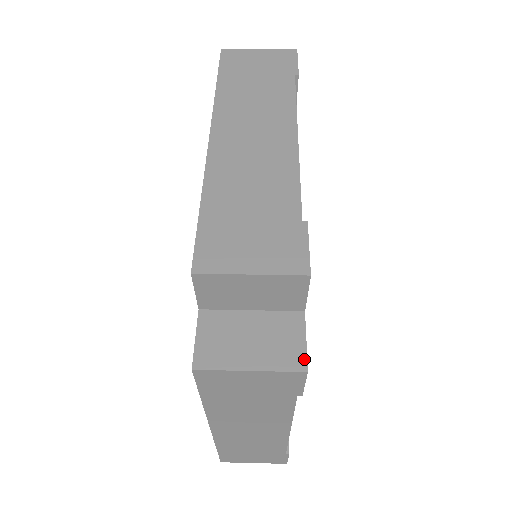
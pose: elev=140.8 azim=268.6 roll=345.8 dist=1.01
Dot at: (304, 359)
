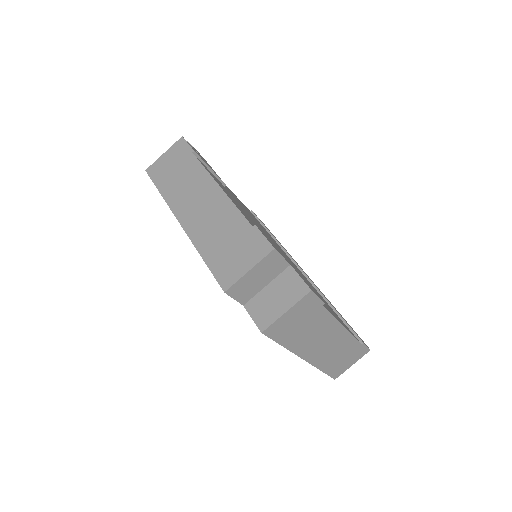
Dot at: (306, 286)
